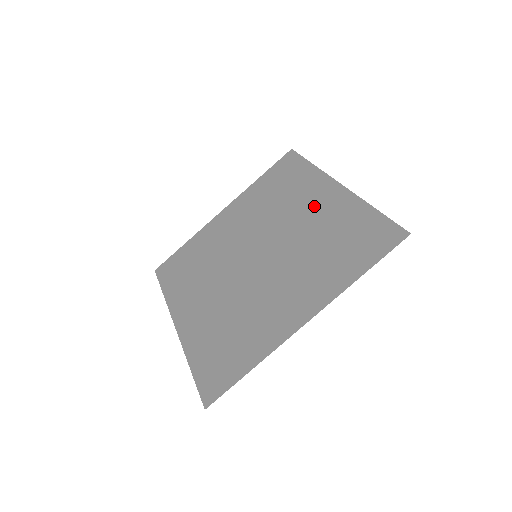
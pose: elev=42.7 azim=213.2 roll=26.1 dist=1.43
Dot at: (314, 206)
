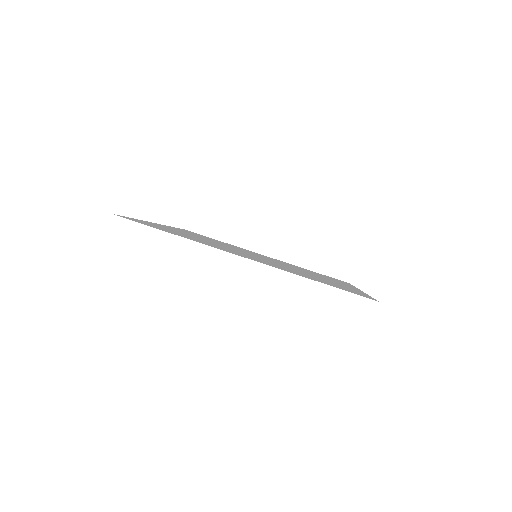
Dot at: occluded
